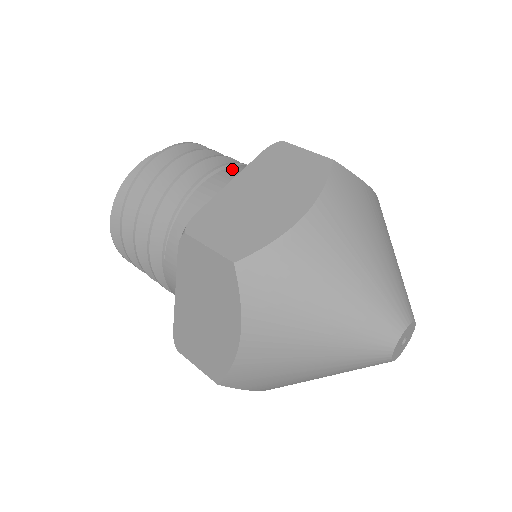
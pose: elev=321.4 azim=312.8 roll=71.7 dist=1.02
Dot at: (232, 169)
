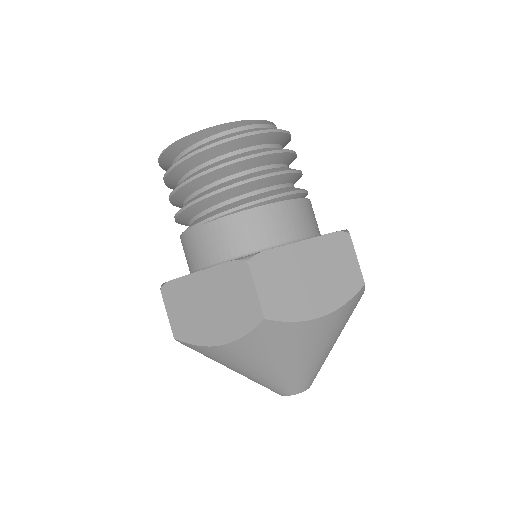
Dot at: (300, 203)
